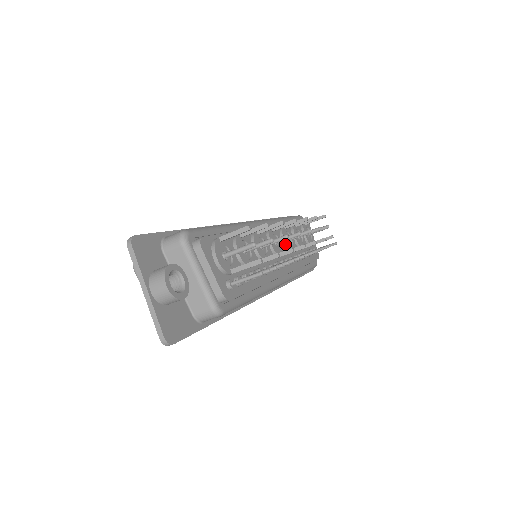
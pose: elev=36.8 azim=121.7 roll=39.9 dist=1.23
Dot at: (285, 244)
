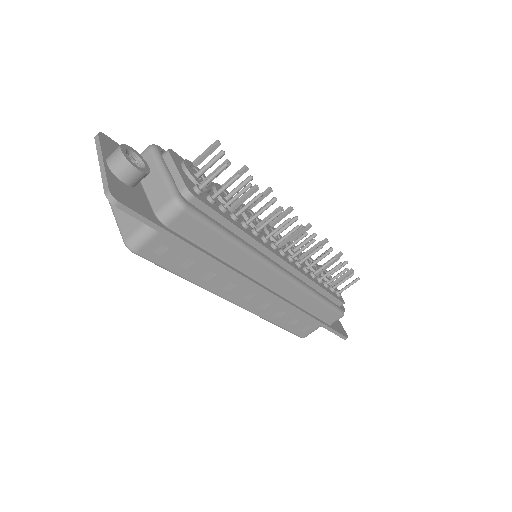
Dot at: occluded
